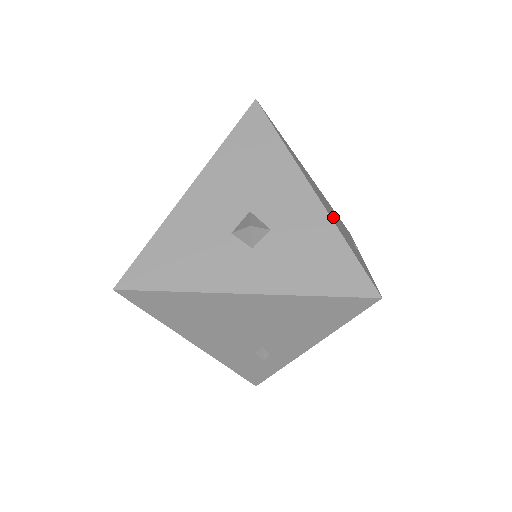
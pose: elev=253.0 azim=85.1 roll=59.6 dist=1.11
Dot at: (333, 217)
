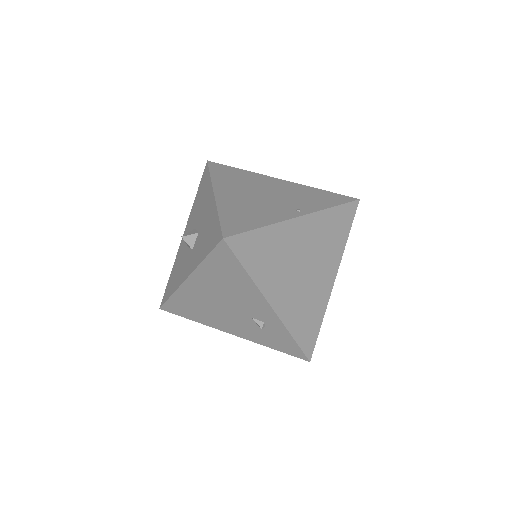
Dot at: (245, 201)
